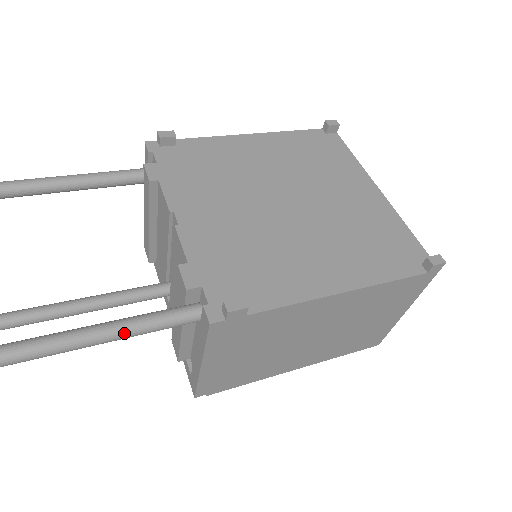
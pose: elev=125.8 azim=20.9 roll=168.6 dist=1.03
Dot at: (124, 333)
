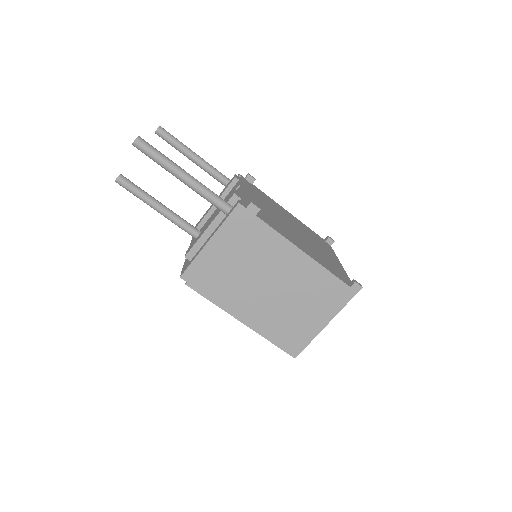
Dot at: (197, 184)
